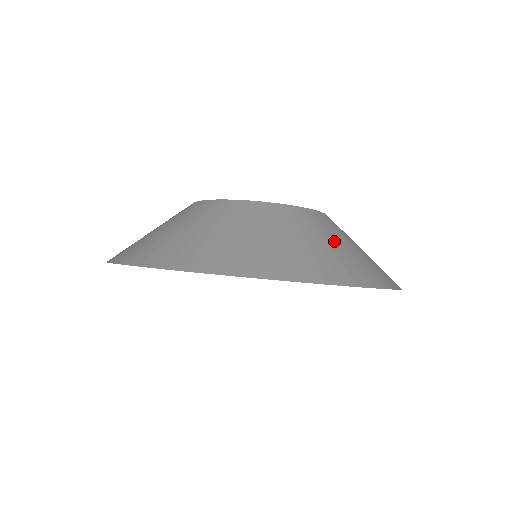
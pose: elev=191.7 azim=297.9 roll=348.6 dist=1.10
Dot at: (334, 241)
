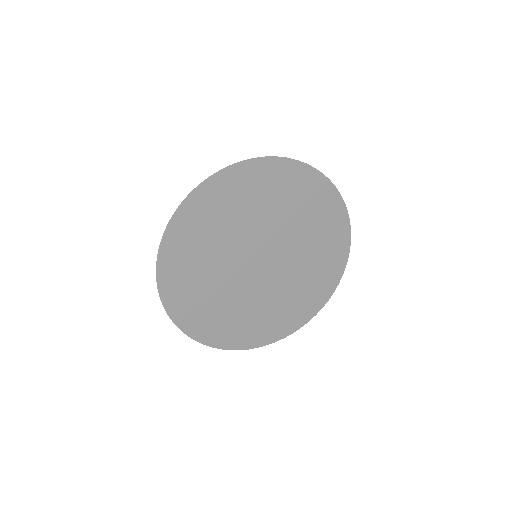
Dot at: occluded
